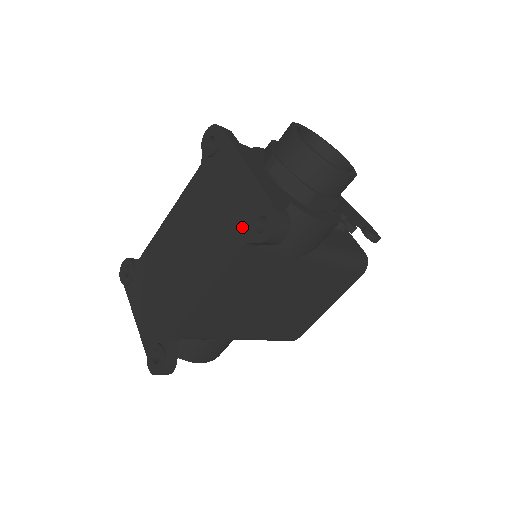
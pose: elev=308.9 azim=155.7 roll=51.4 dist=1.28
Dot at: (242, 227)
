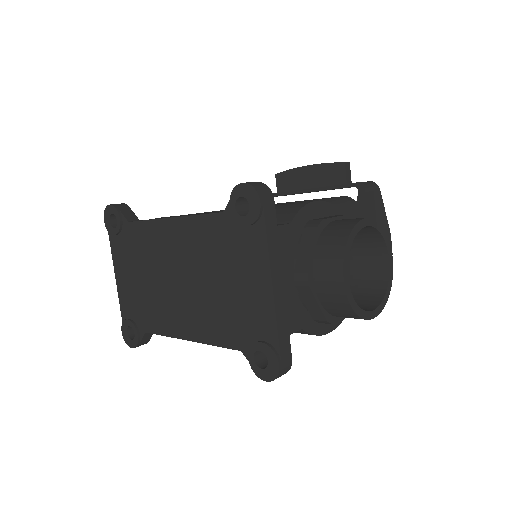
Dot at: (242, 334)
